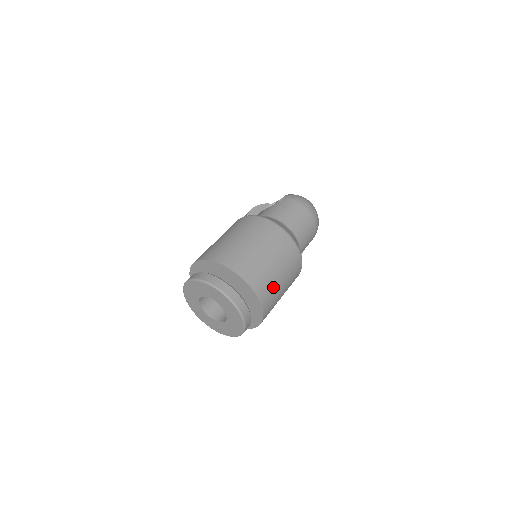
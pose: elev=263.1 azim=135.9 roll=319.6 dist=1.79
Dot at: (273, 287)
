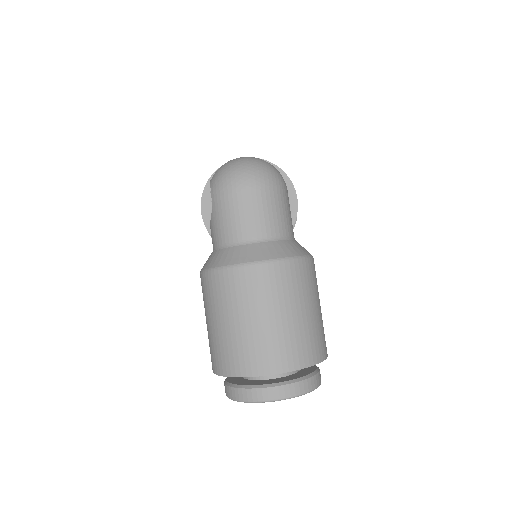
Dot at: (301, 335)
